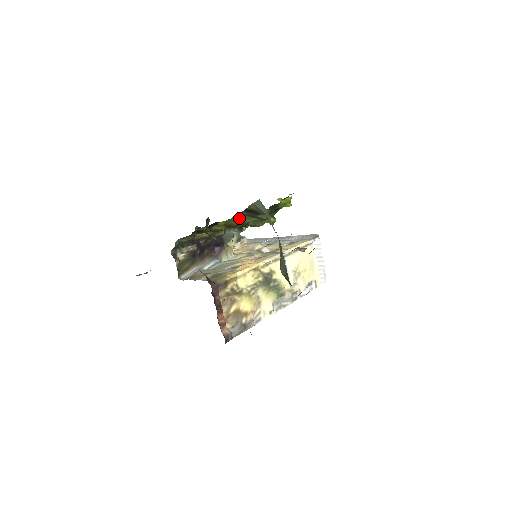
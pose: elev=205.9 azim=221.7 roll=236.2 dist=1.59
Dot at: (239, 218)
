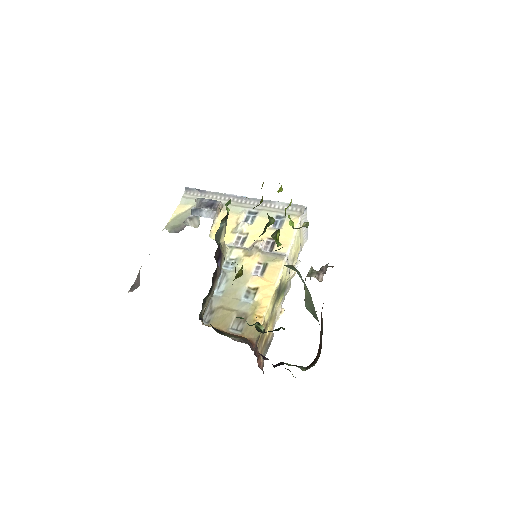
Dot at: occluded
